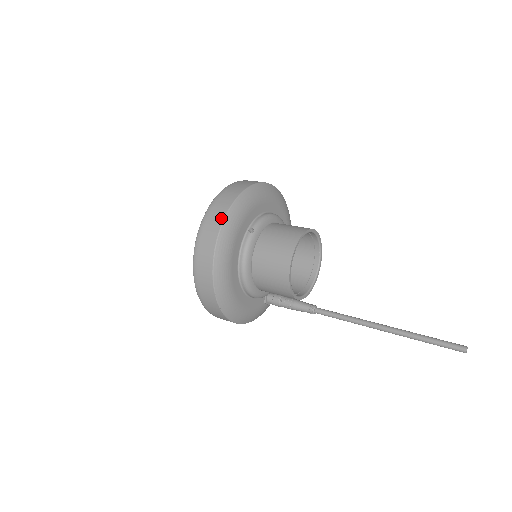
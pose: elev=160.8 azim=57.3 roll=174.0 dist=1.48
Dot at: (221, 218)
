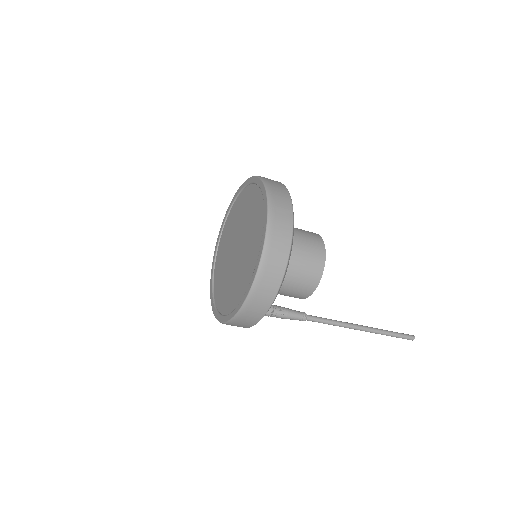
Dot at: (284, 187)
